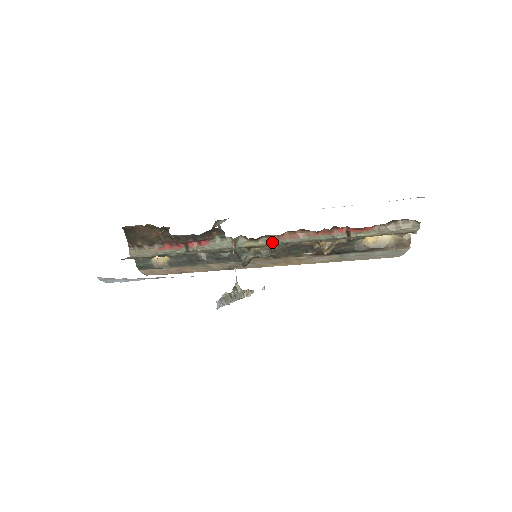
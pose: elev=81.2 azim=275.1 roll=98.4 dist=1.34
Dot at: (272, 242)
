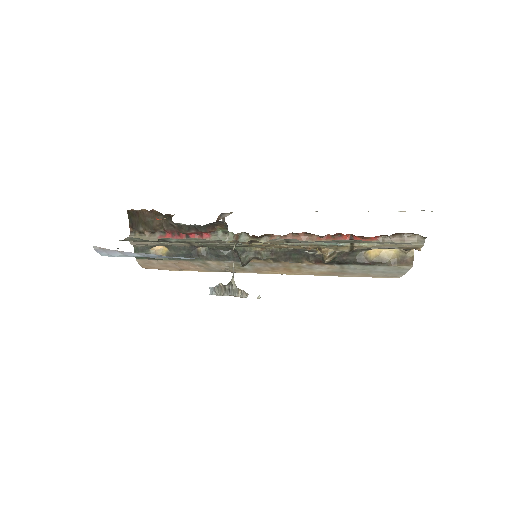
Dot at: occluded
